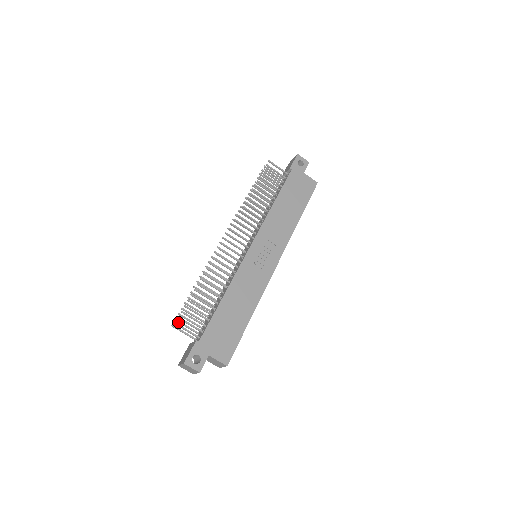
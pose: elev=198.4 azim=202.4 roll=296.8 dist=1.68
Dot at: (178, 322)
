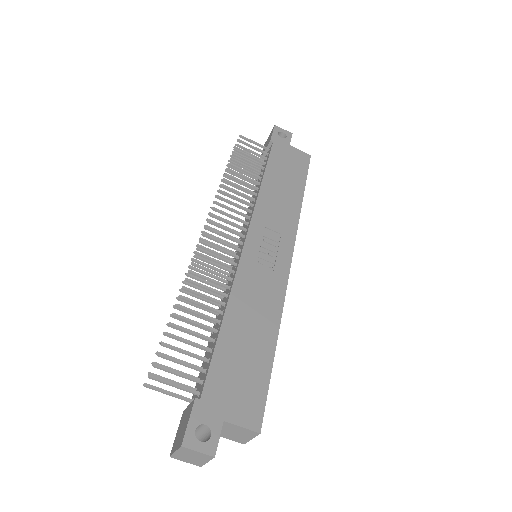
Dot at: occluded
